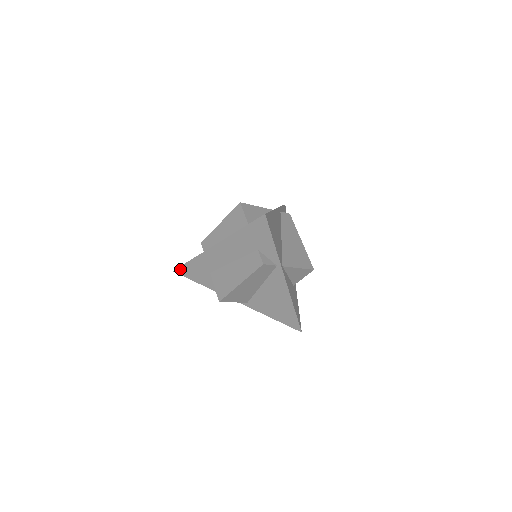
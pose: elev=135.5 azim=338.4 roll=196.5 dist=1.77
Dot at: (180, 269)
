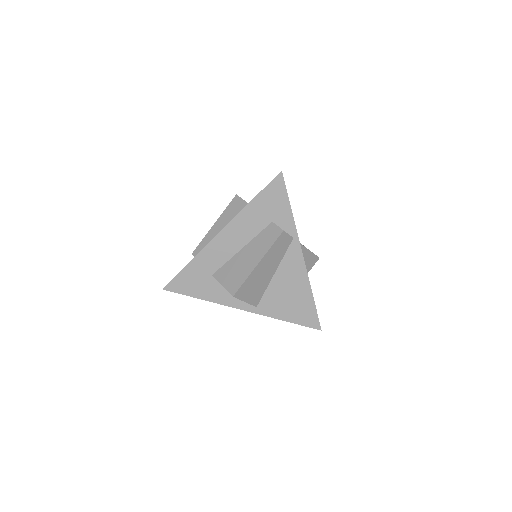
Dot at: (172, 282)
